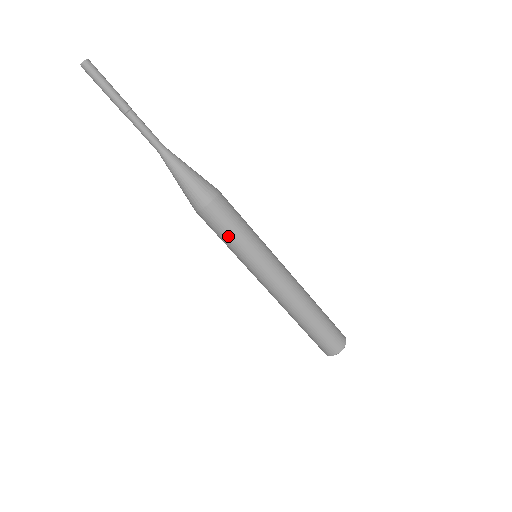
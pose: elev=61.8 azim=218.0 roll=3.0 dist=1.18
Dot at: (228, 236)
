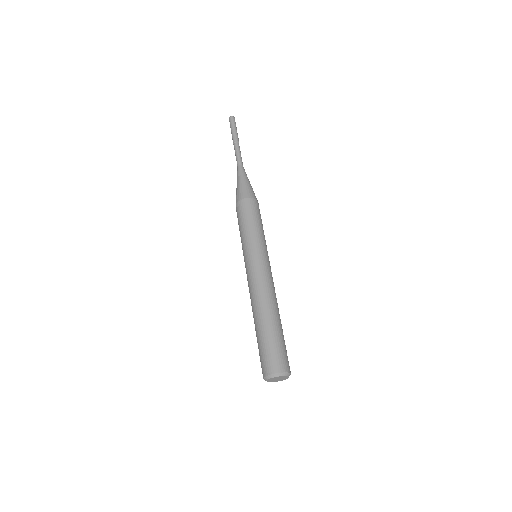
Dot at: (240, 228)
